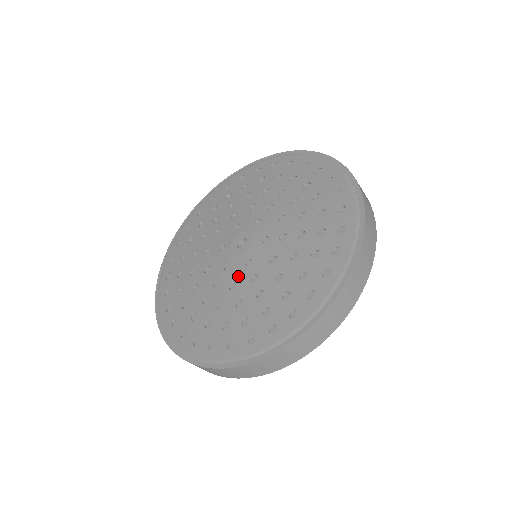
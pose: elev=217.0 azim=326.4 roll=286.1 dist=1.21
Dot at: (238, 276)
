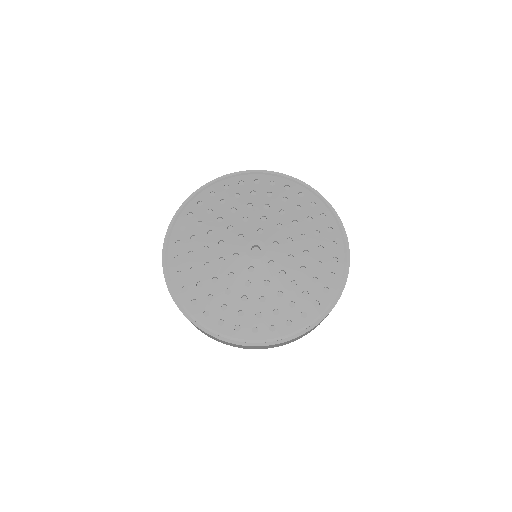
Dot at: (239, 272)
